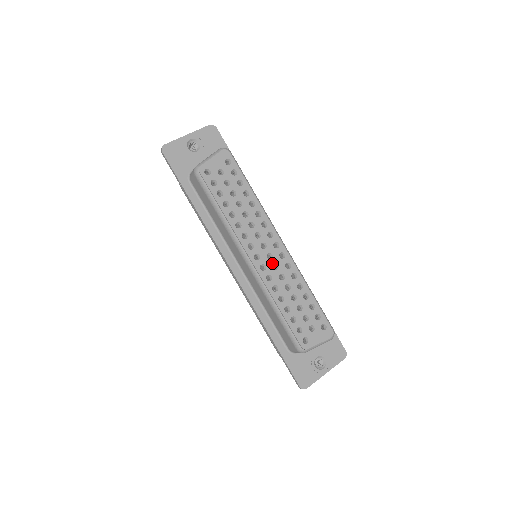
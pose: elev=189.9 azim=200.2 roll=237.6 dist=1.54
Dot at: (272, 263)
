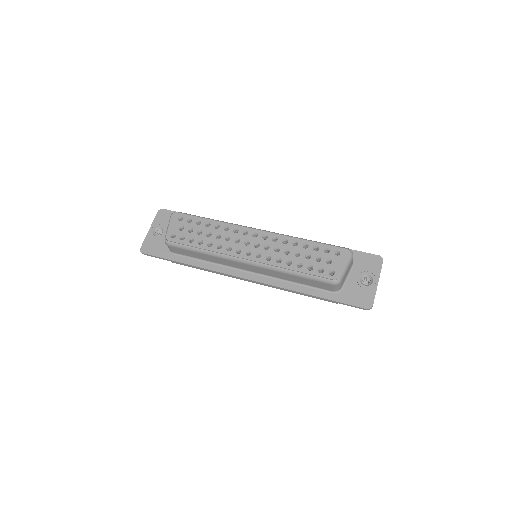
Dot at: (262, 248)
